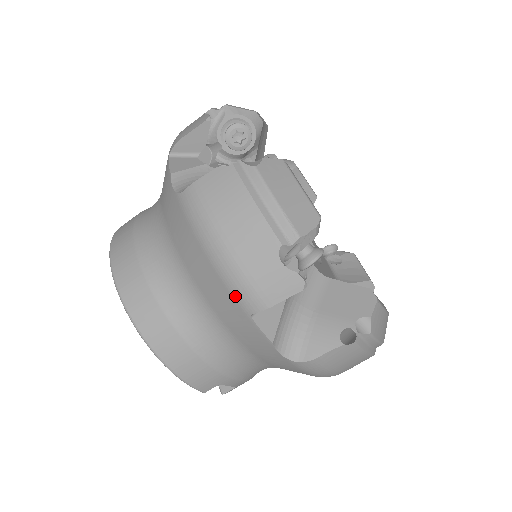
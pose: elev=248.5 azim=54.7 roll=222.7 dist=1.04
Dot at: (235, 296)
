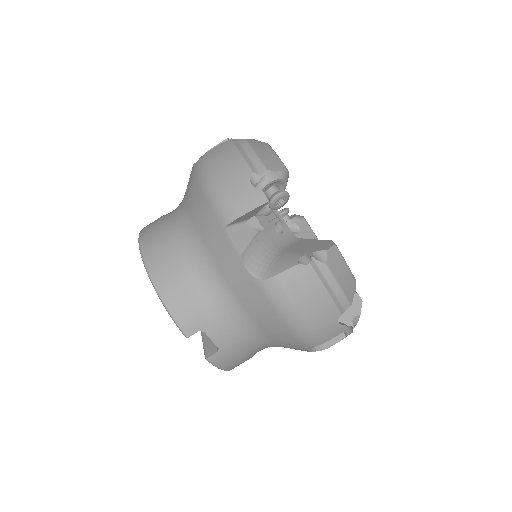
Dot at: (216, 213)
